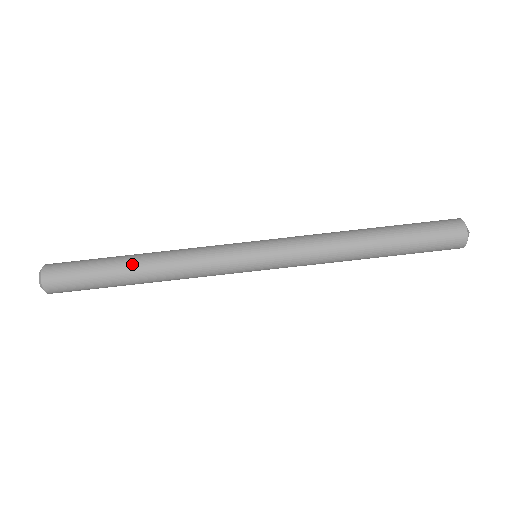
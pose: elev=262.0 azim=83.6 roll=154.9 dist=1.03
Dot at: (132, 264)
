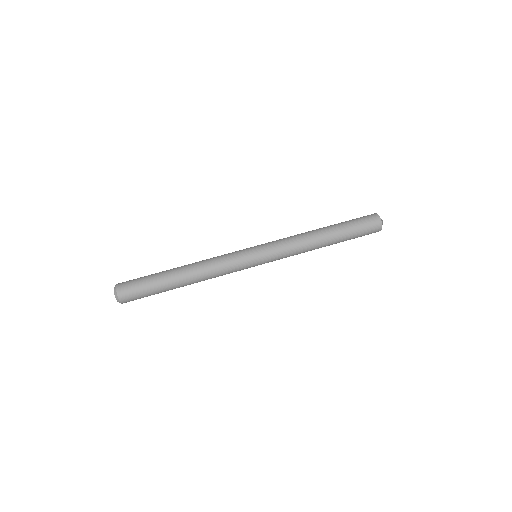
Dot at: (176, 268)
